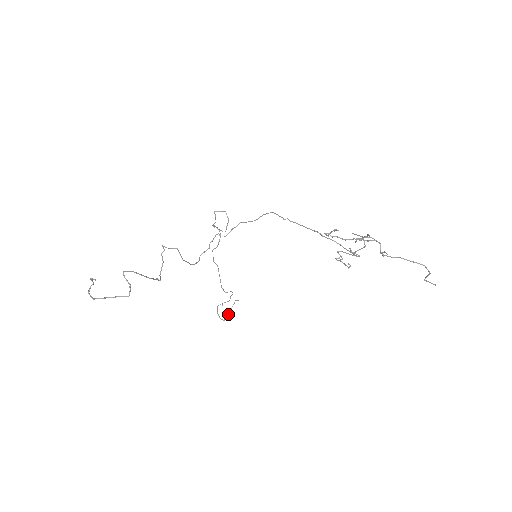
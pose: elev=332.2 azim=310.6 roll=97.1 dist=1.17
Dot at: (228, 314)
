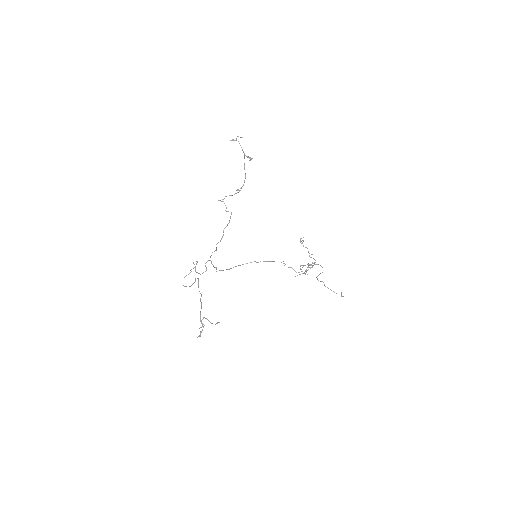
Dot at: occluded
